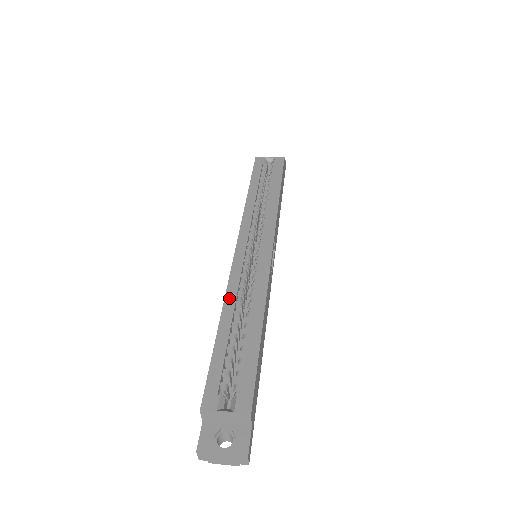
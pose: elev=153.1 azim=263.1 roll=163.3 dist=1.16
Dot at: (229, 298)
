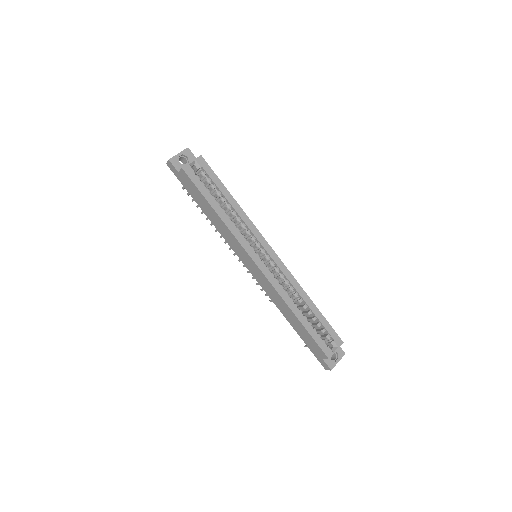
Dot at: (287, 301)
